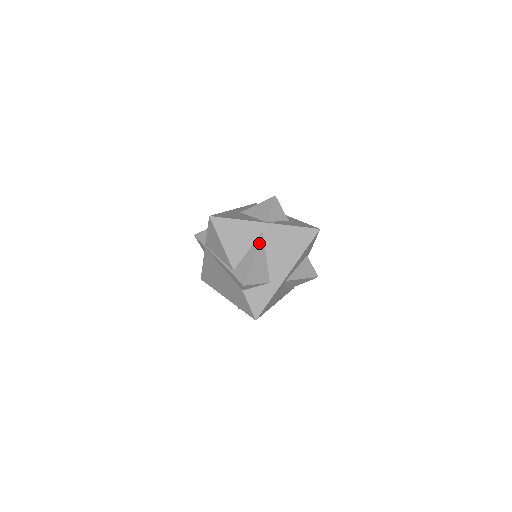
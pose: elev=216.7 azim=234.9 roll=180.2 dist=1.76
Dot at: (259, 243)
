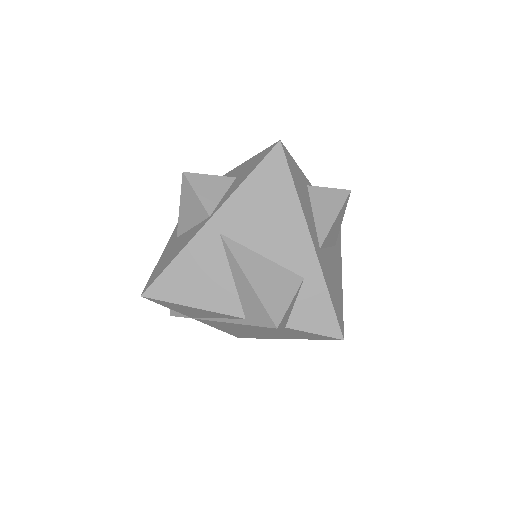
Dot at: (232, 253)
